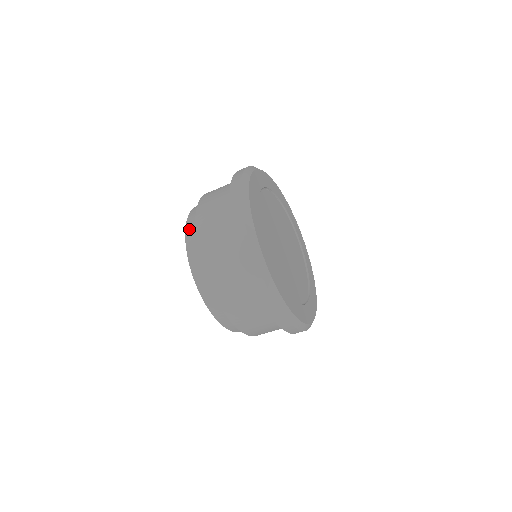
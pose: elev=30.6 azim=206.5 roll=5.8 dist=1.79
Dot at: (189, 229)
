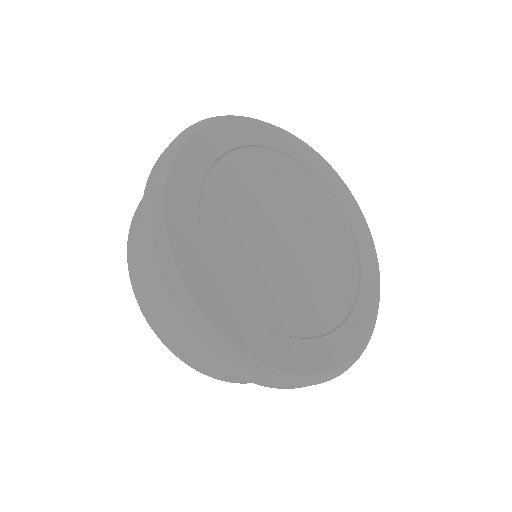
Dot at: occluded
